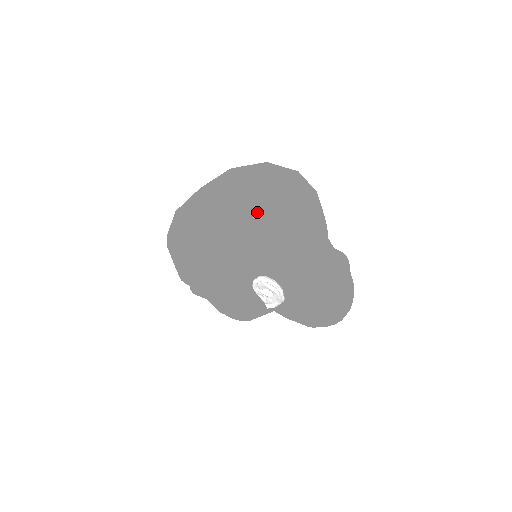
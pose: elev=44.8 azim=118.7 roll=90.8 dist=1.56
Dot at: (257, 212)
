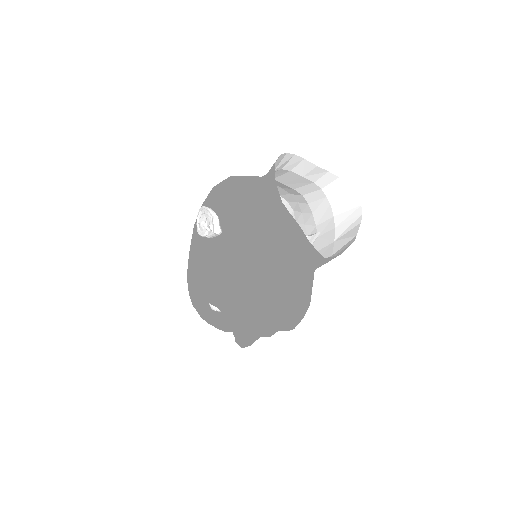
Dot at: occluded
